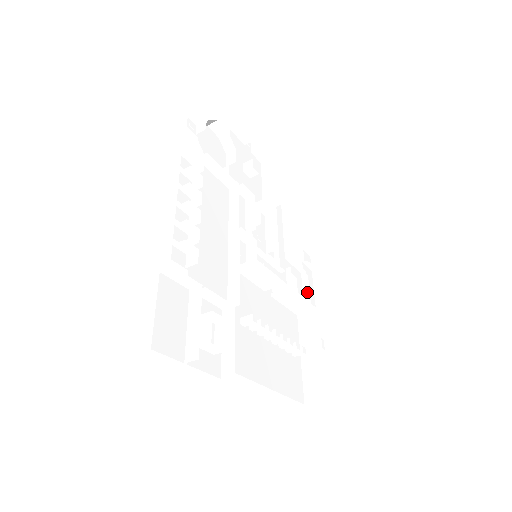
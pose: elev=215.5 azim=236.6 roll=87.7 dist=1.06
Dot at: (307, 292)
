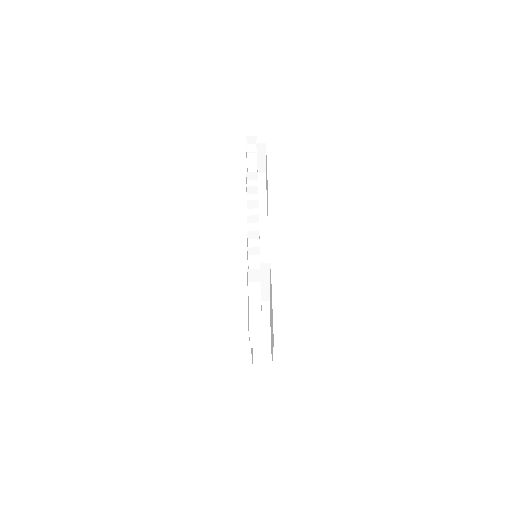
Dot at: occluded
